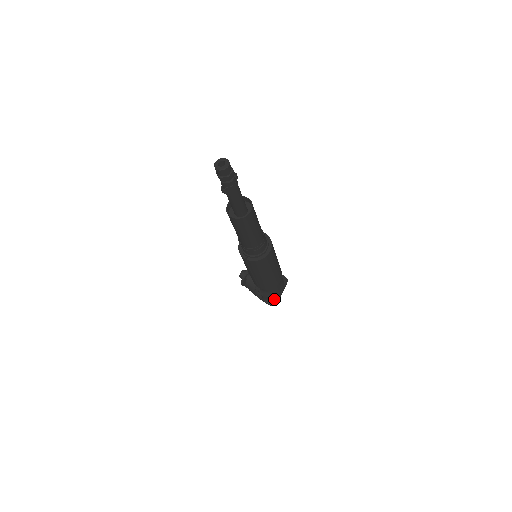
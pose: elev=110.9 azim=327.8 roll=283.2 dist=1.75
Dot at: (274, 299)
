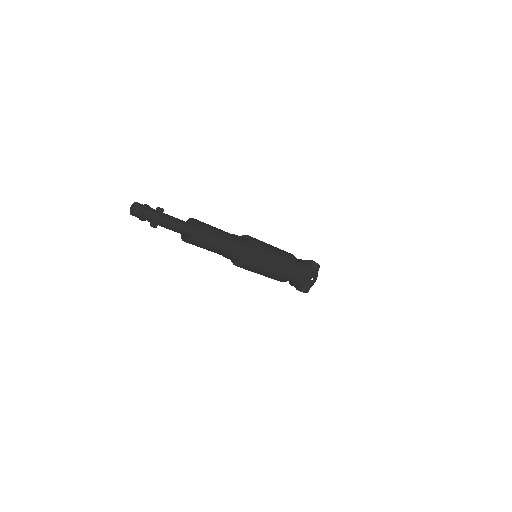
Dot at: (305, 286)
